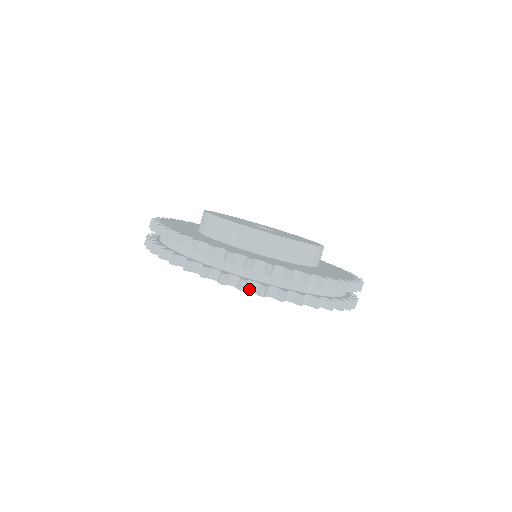
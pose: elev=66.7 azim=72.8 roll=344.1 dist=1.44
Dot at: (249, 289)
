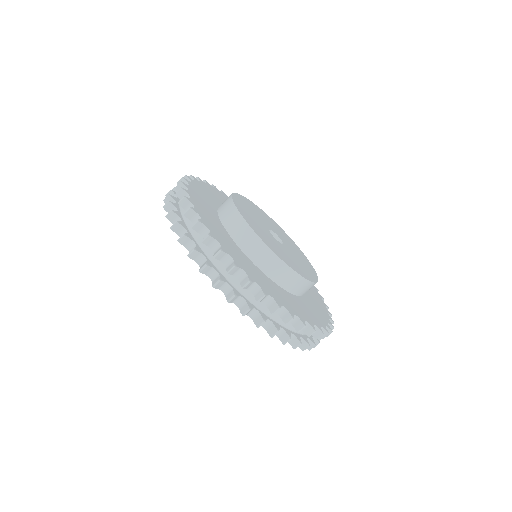
Dot at: occluded
